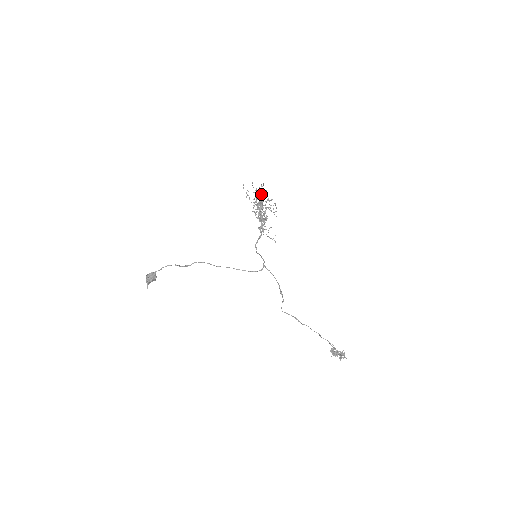
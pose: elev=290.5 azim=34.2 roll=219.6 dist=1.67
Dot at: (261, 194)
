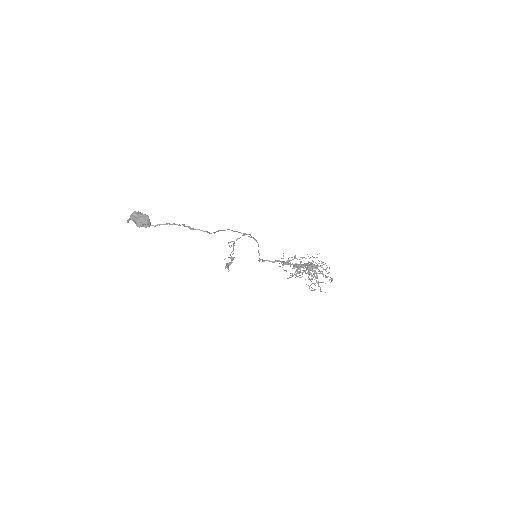
Dot at: (323, 268)
